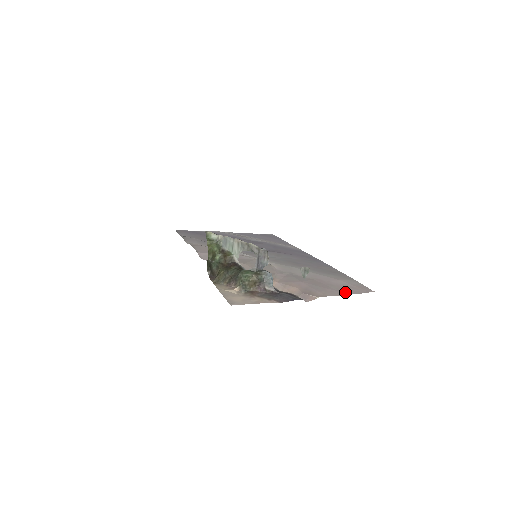
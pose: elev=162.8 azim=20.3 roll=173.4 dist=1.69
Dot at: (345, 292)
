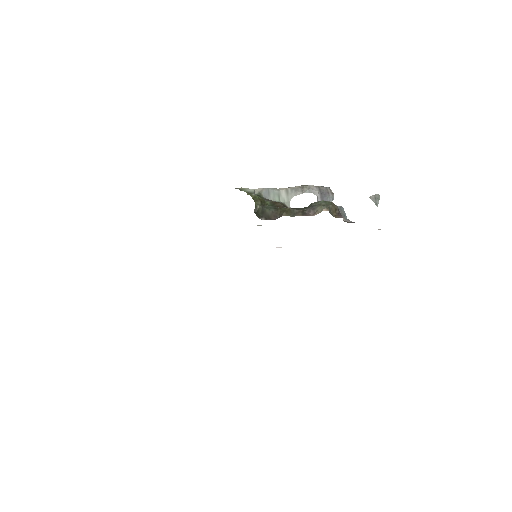
Dot at: occluded
